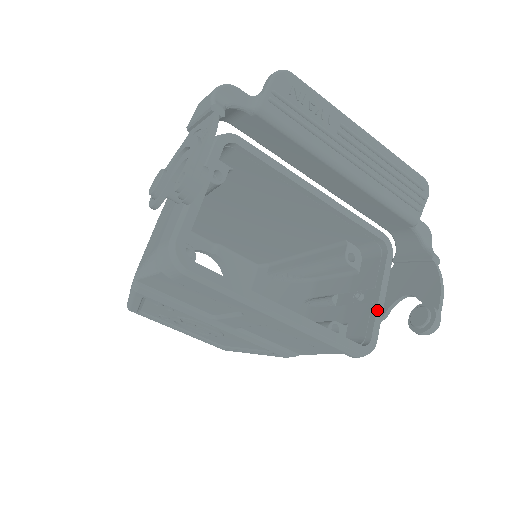
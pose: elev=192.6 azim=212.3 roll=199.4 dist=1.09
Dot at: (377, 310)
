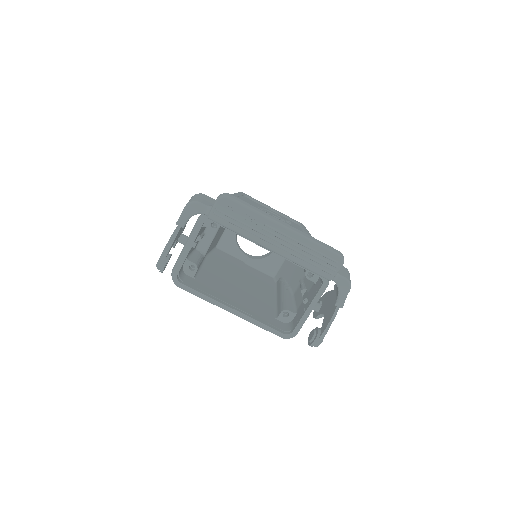
Dot at: (302, 317)
